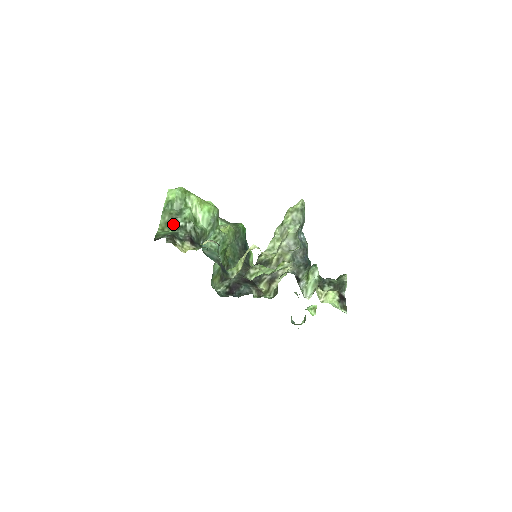
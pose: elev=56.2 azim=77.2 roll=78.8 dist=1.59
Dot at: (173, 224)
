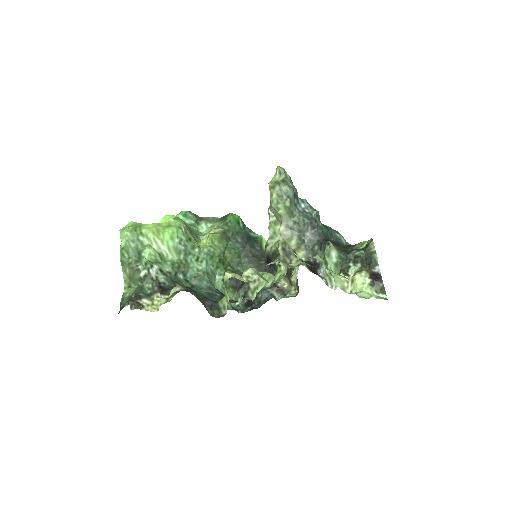
Dot at: (136, 276)
